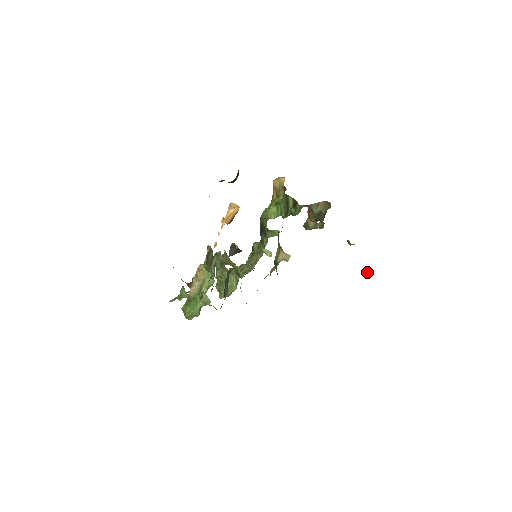
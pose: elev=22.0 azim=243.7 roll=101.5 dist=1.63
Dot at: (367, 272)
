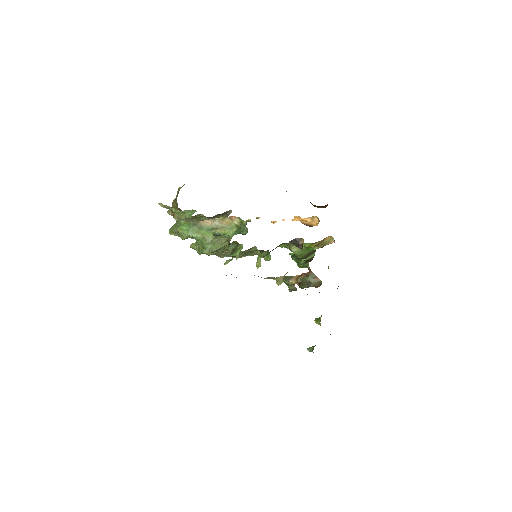
Dot at: (309, 348)
